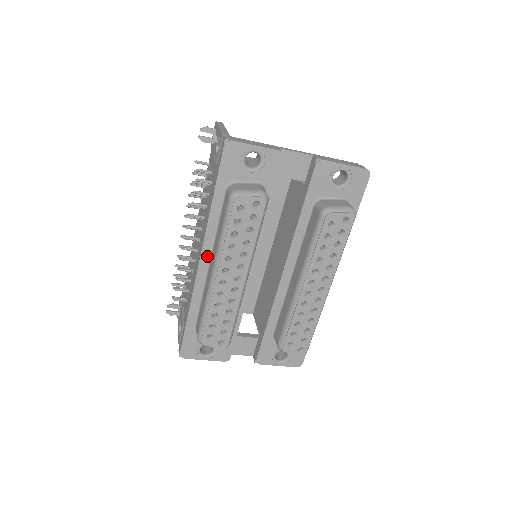
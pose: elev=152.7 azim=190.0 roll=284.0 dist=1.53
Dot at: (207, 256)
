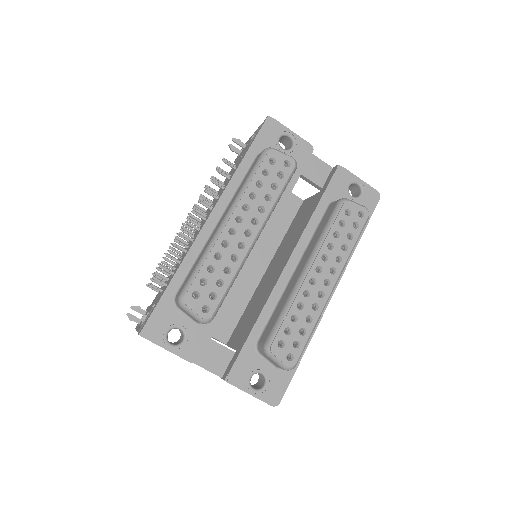
Dot at: (217, 215)
